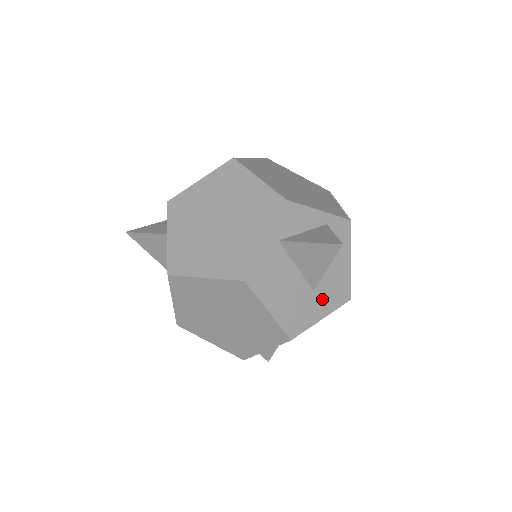
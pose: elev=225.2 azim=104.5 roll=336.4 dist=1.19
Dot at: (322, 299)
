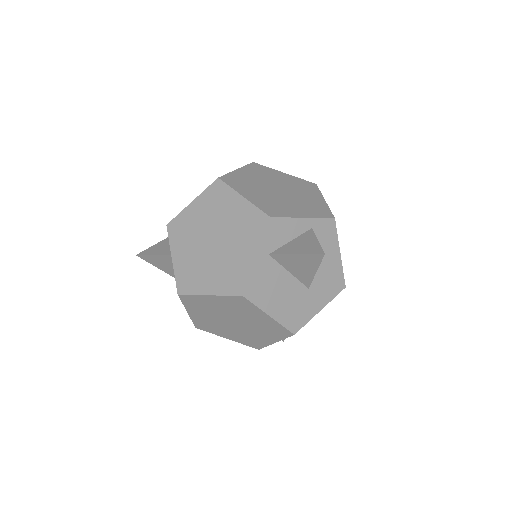
Dot at: (318, 294)
